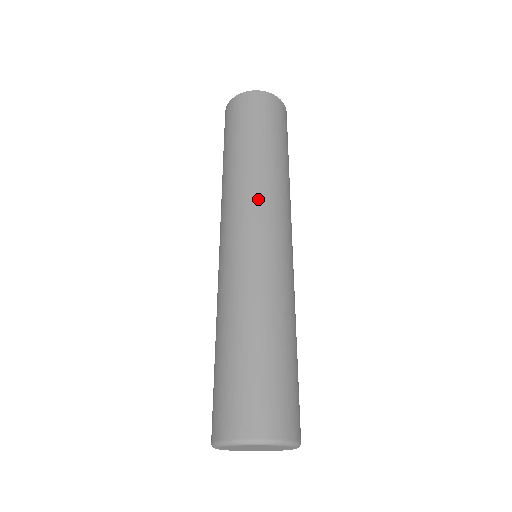
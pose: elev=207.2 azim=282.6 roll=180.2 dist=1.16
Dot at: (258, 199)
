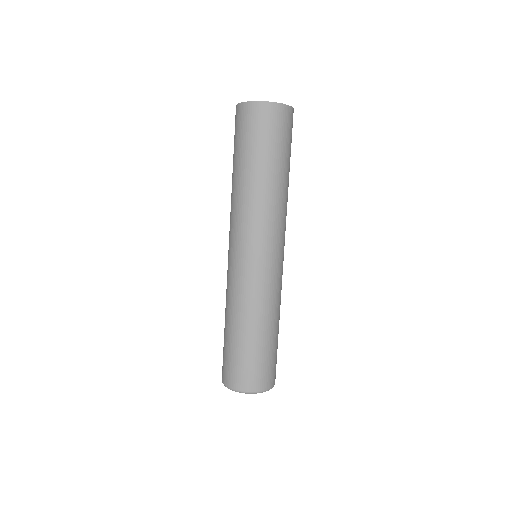
Dot at: (241, 224)
